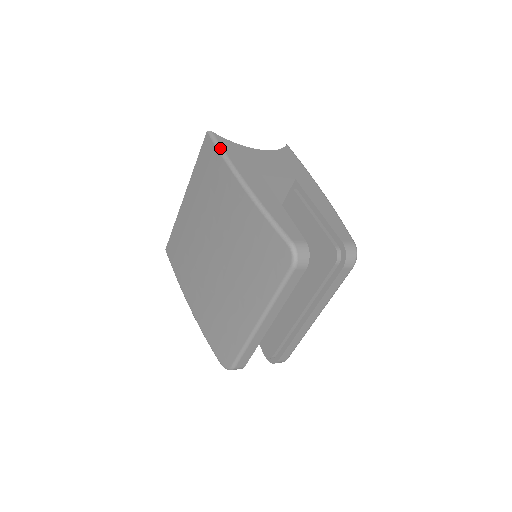
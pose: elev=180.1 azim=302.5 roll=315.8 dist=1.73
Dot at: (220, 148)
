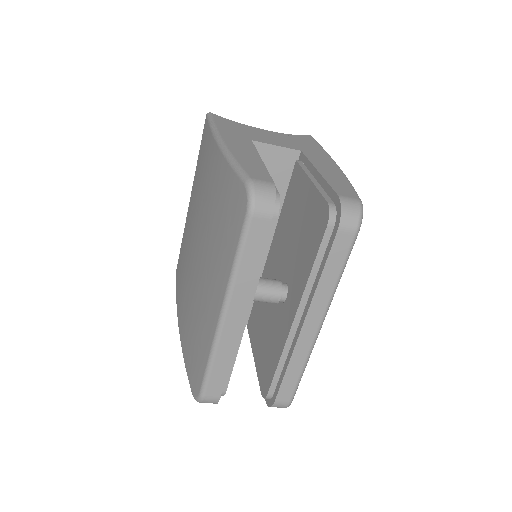
Dot at: (211, 121)
